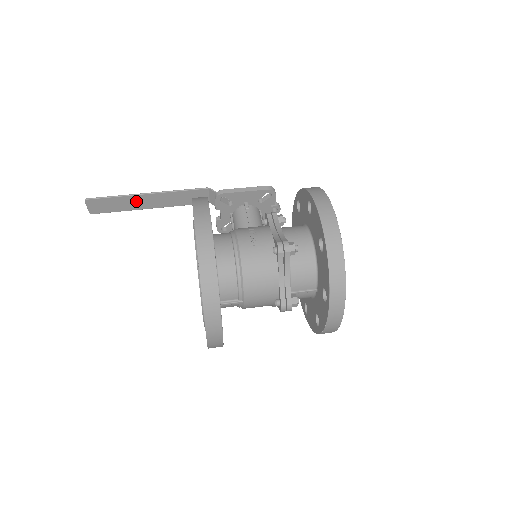
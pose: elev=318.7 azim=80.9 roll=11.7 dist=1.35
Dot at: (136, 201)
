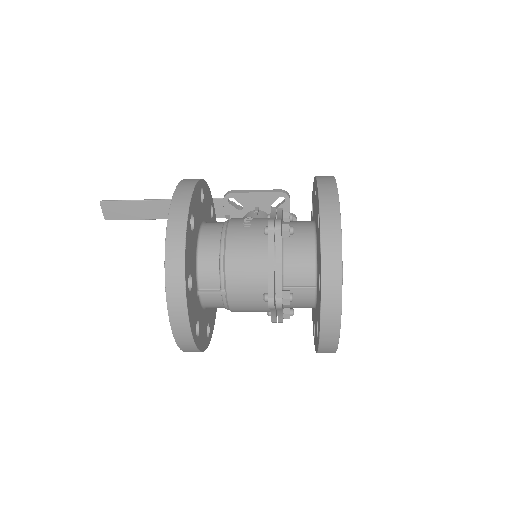
Dot at: (150, 208)
